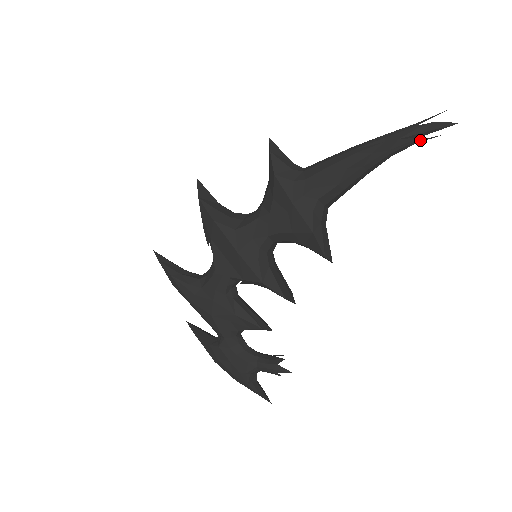
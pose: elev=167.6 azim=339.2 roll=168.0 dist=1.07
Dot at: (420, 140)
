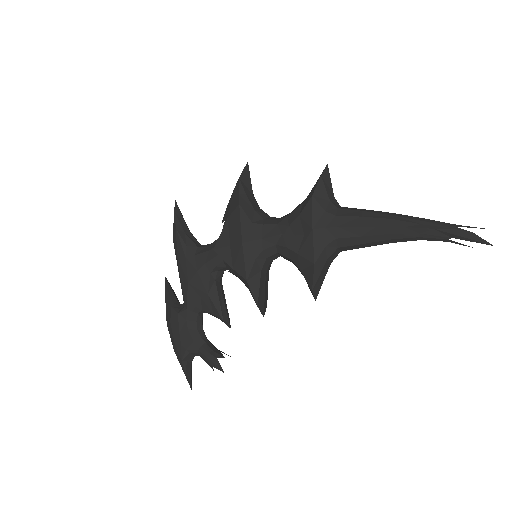
Dot at: (452, 241)
